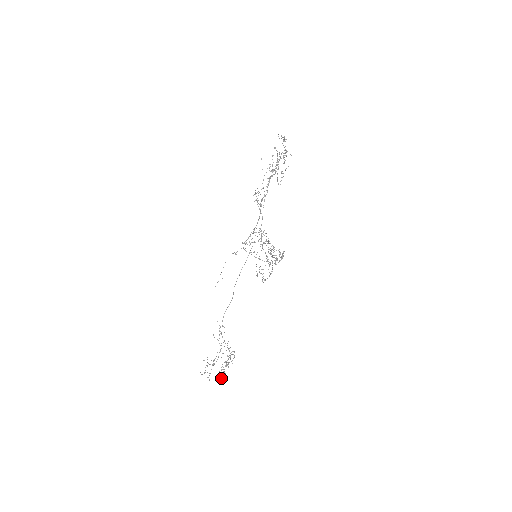
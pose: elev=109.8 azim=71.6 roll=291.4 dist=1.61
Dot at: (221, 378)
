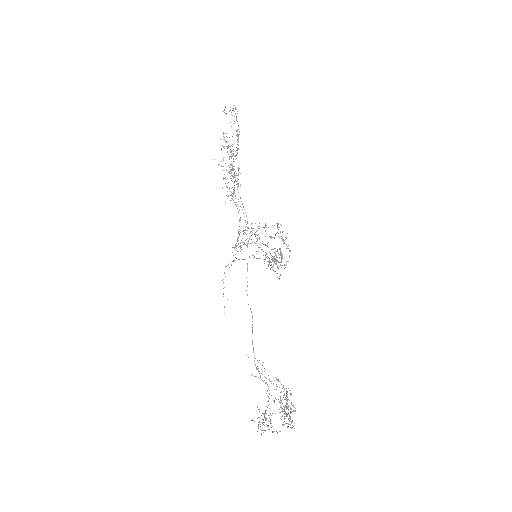
Dot at: occluded
